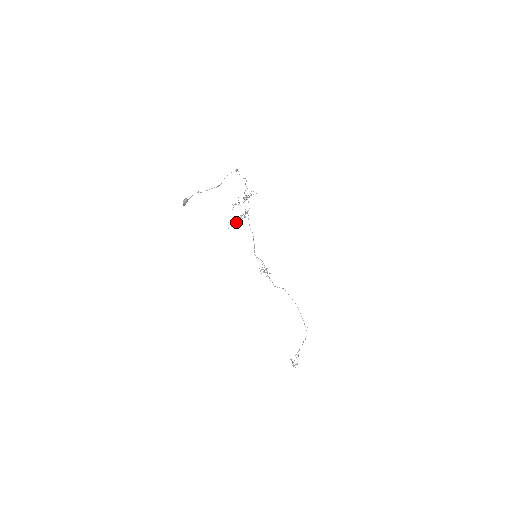
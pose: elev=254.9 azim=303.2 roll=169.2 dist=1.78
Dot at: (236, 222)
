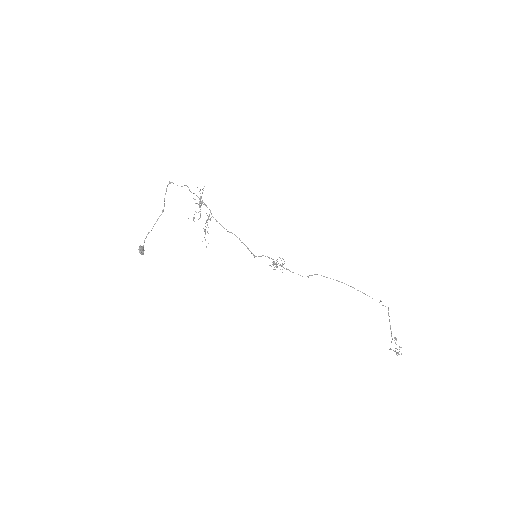
Dot at: occluded
